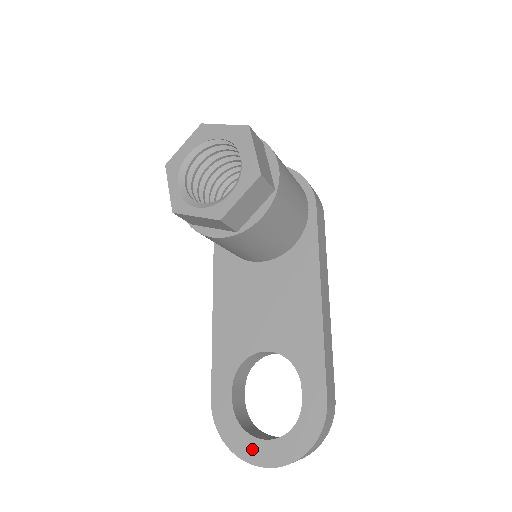
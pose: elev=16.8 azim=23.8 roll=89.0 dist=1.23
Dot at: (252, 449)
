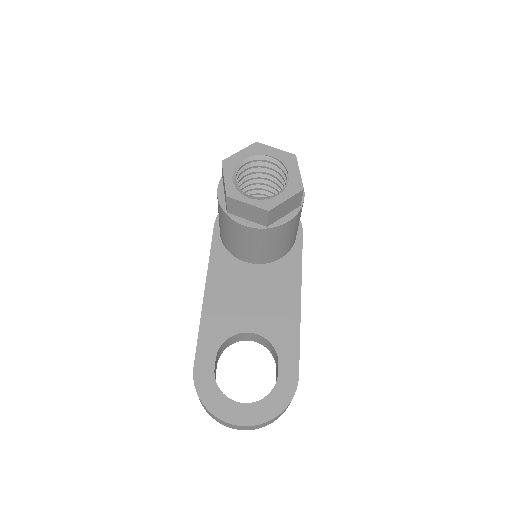
Dot at: (229, 410)
